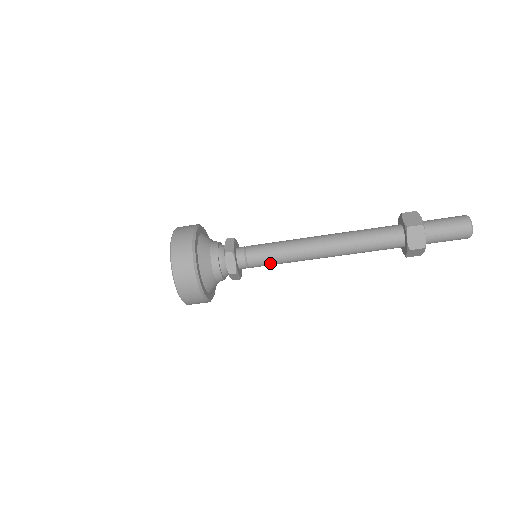
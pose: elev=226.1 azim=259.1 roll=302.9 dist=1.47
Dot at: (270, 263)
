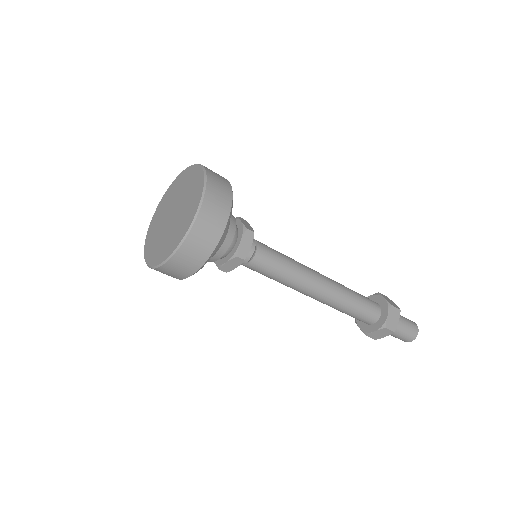
Dot at: (272, 272)
